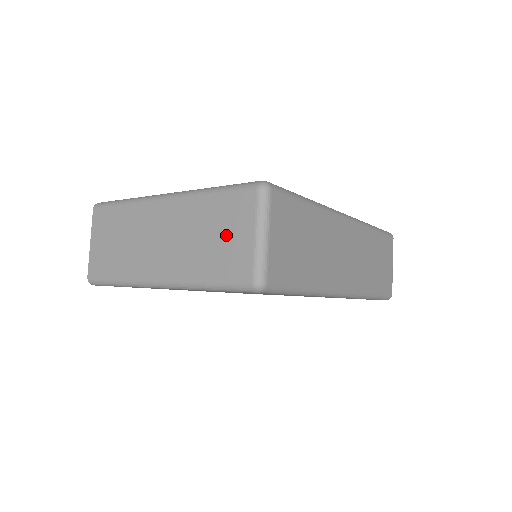
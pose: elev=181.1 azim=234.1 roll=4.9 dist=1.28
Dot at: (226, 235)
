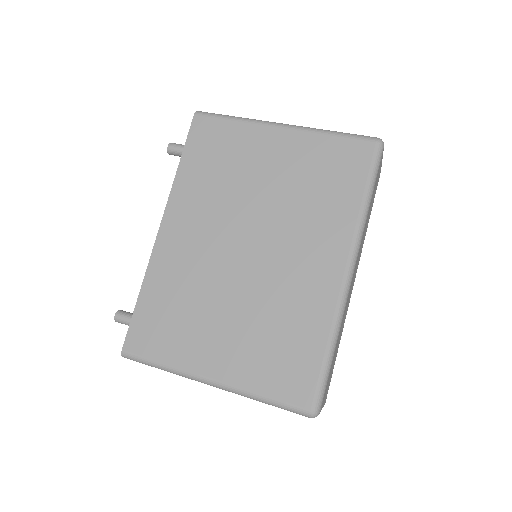
Dot at: occluded
